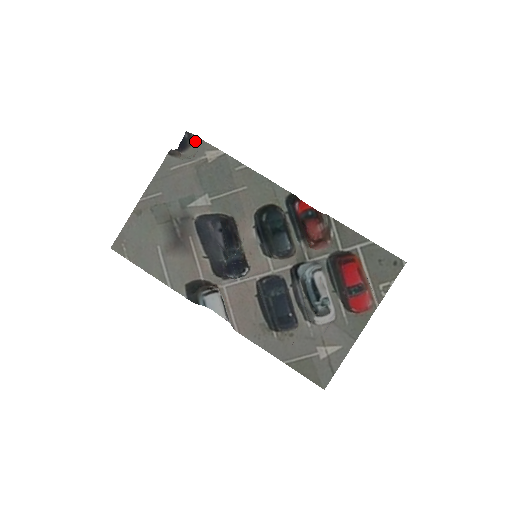
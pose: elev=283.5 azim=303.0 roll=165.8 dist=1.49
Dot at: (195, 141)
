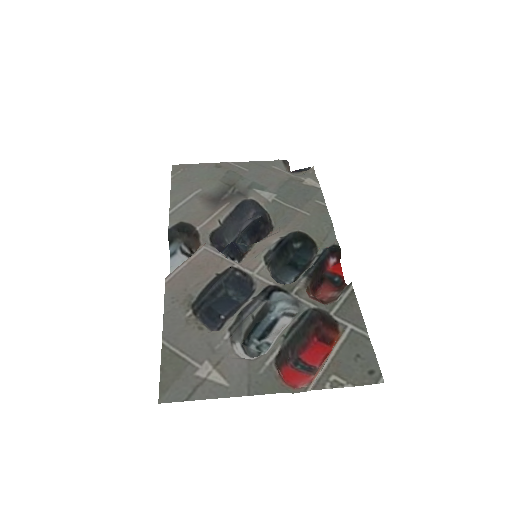
Dot at: (309, 170)
